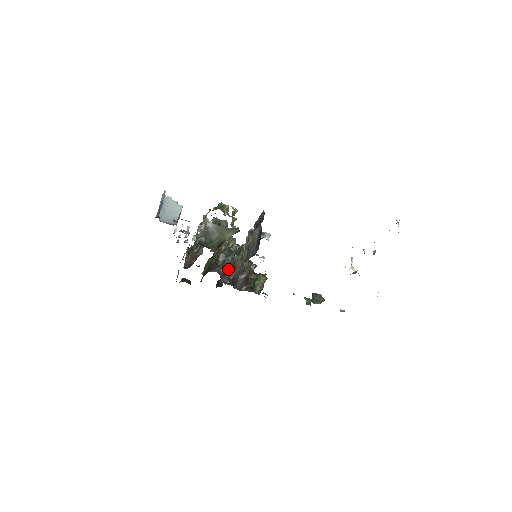
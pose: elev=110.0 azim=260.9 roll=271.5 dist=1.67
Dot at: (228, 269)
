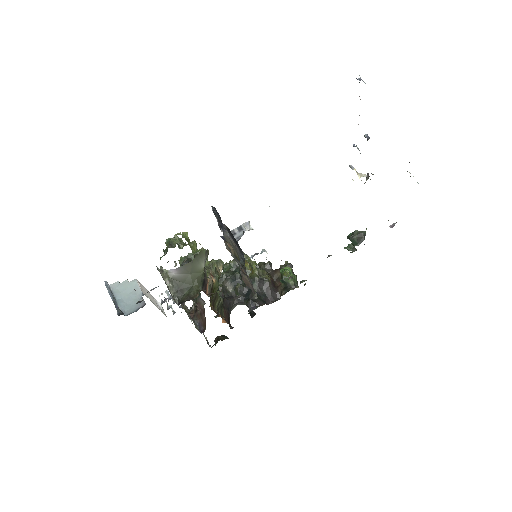
Dot at: (245, 292)
